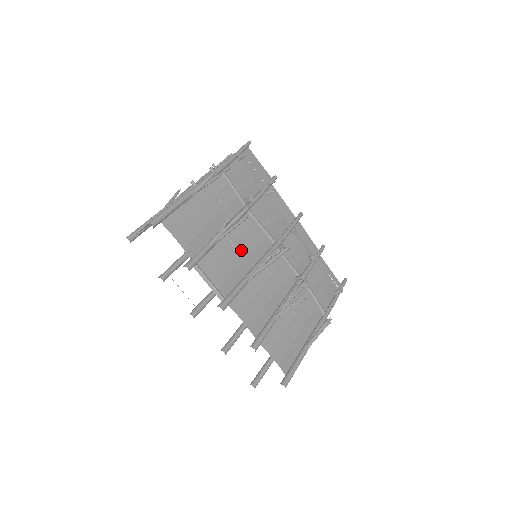
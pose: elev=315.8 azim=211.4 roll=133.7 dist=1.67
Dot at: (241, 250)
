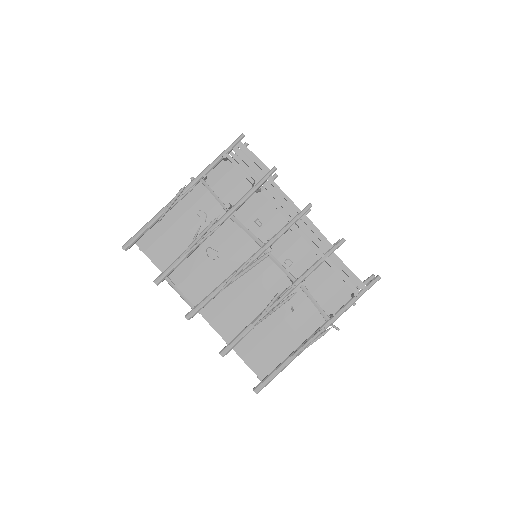
Dot at: (217, 259)
